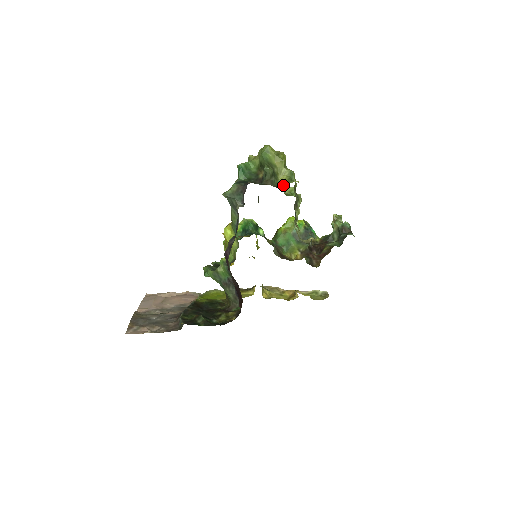
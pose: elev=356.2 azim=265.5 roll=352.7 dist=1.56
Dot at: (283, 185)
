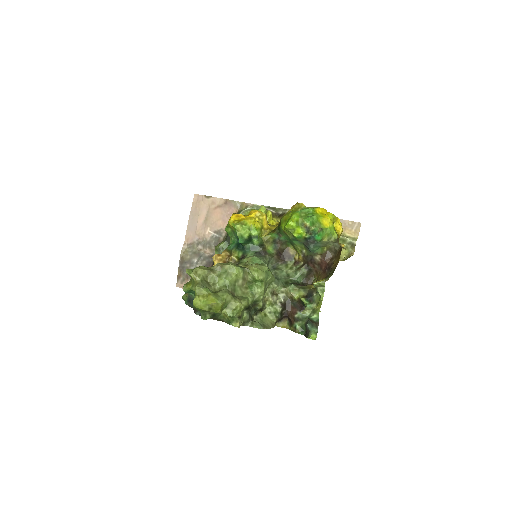
Dot at: (226, 322)
